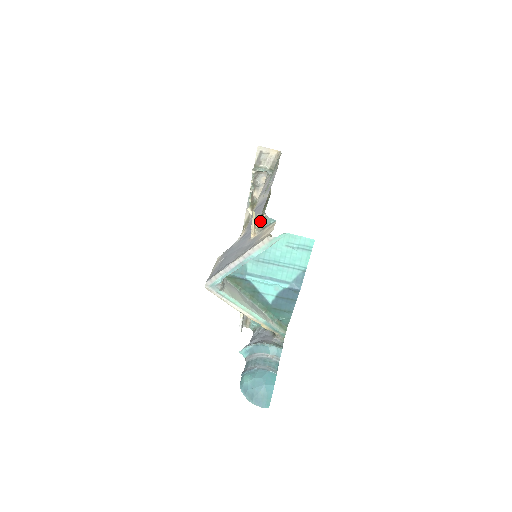
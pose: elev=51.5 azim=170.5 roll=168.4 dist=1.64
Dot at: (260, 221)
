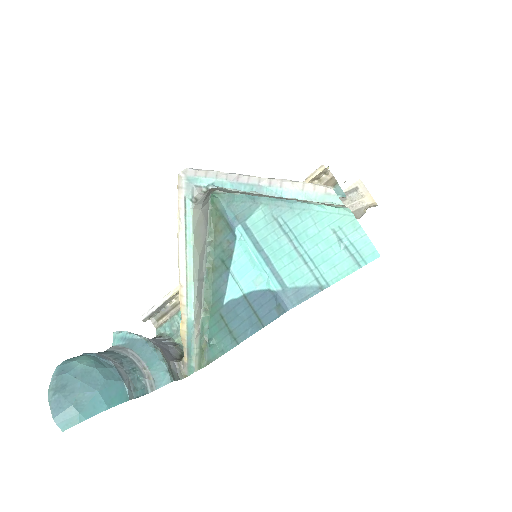
Dot at: occluded
